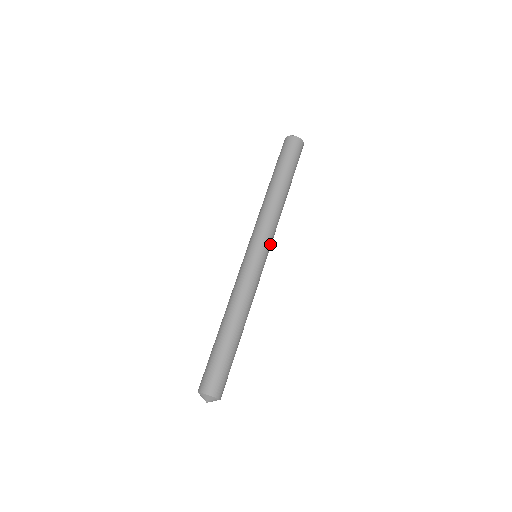
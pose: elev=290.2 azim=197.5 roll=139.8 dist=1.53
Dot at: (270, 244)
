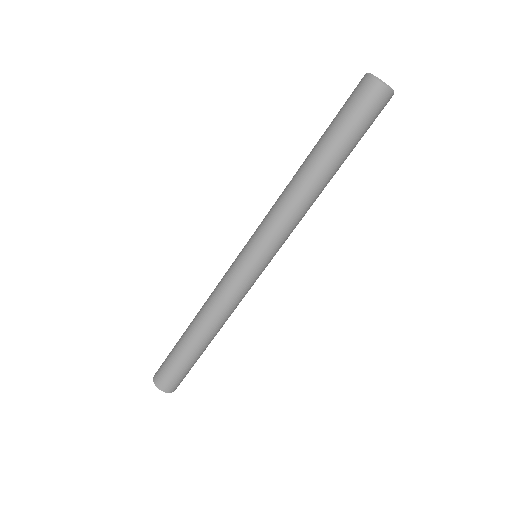
Dot at: occluded
